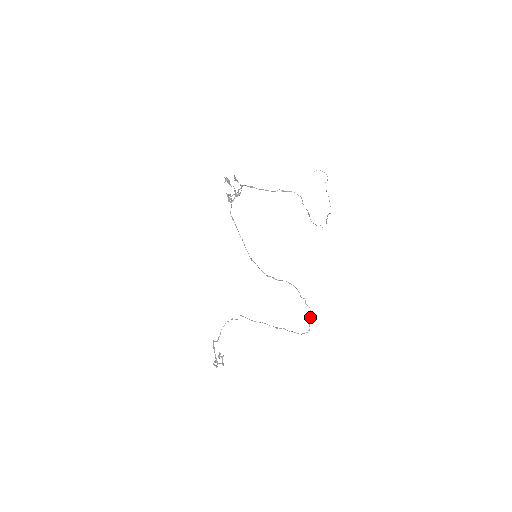
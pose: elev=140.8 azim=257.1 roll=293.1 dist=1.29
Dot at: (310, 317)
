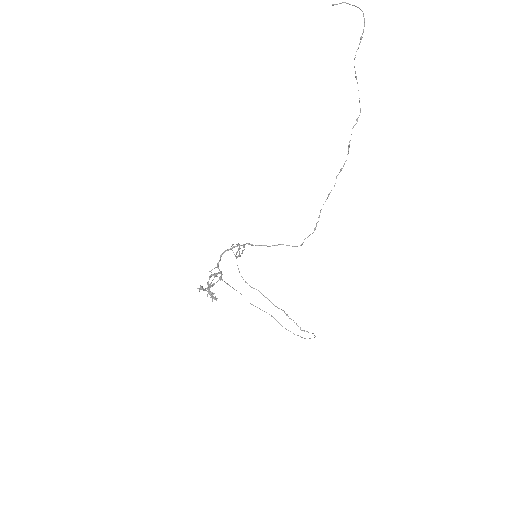
Dot at: (314, 337)
